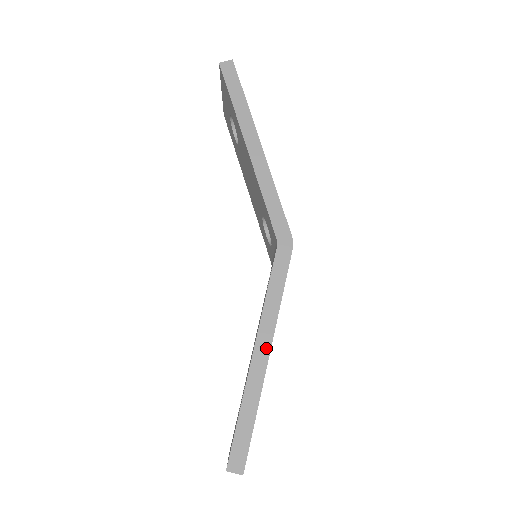
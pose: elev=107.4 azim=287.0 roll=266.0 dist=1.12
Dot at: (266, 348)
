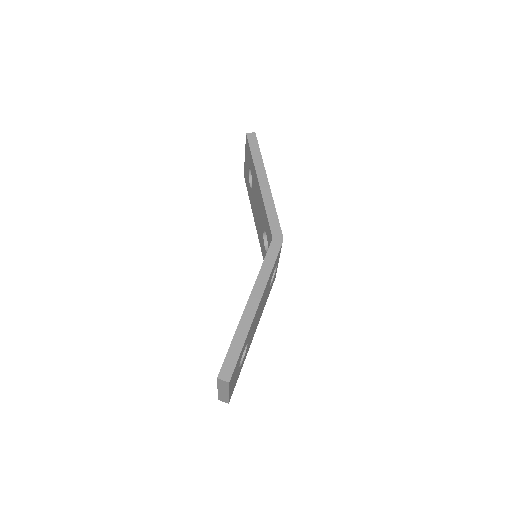
Dot at: (257, 301)
